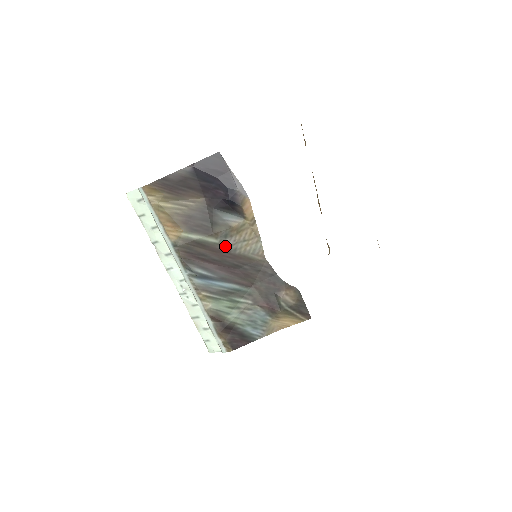
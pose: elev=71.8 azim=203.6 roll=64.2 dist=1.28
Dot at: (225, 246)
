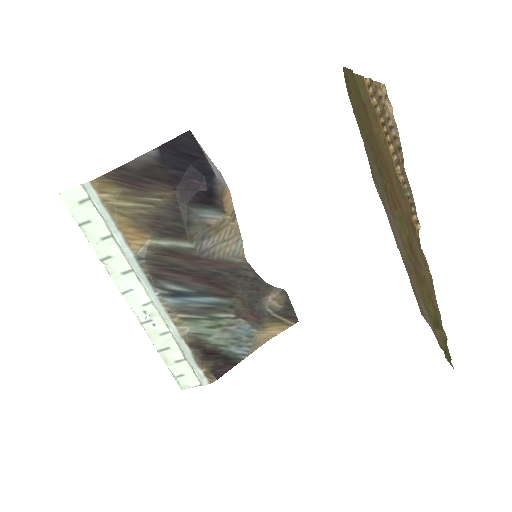
Dot at: (202, 251)
